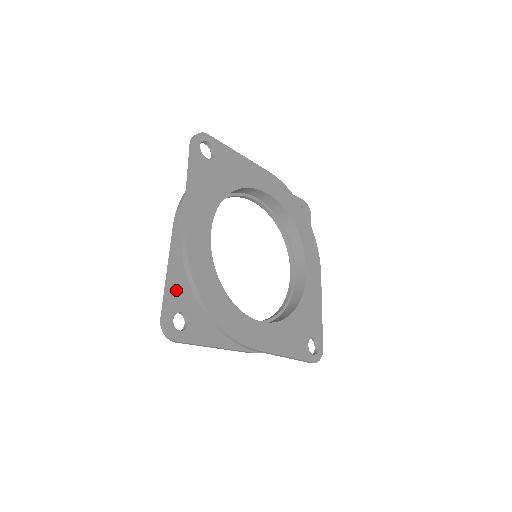
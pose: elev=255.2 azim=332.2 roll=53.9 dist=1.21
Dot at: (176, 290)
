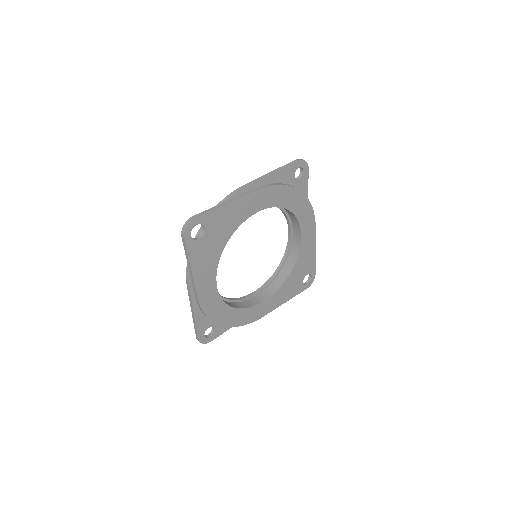
Dot at: (201, 321)
